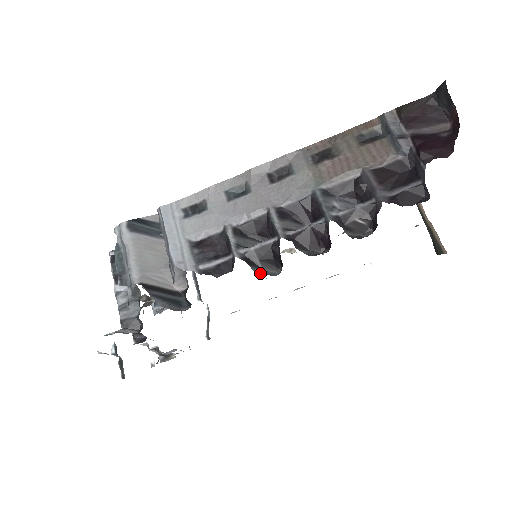
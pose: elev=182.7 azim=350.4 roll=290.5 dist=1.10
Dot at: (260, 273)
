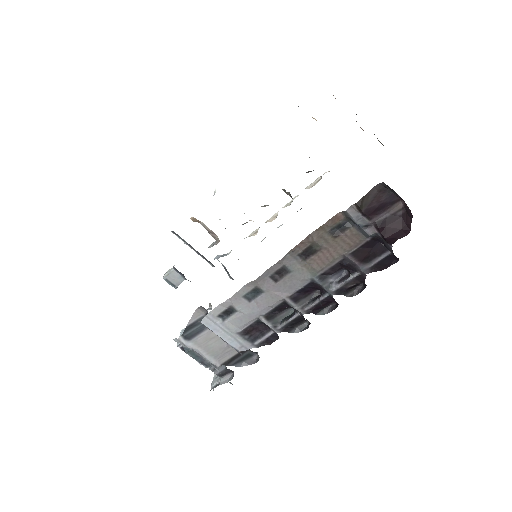
Dot at: (297, 332)
